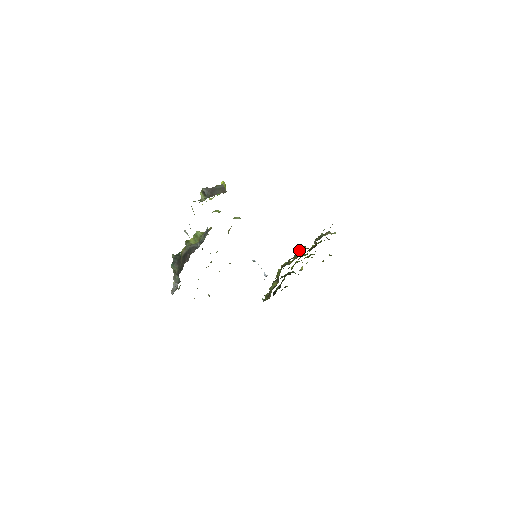
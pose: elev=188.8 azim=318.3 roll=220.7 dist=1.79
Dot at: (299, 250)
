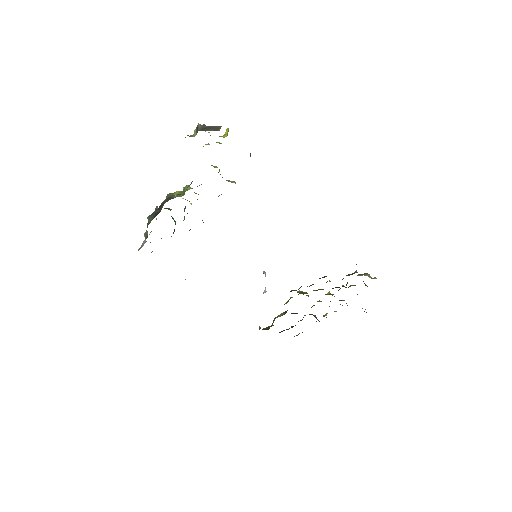
Dot at: occluded
